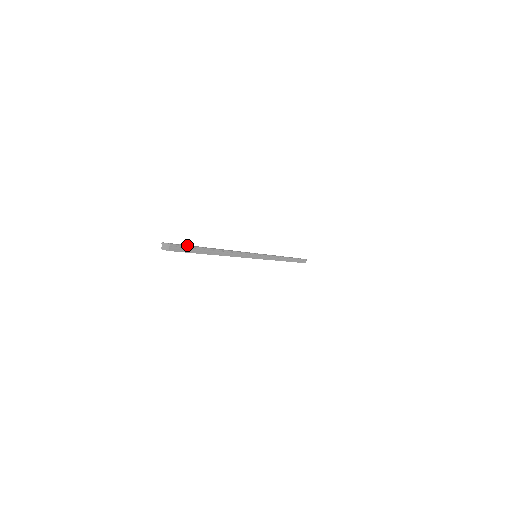
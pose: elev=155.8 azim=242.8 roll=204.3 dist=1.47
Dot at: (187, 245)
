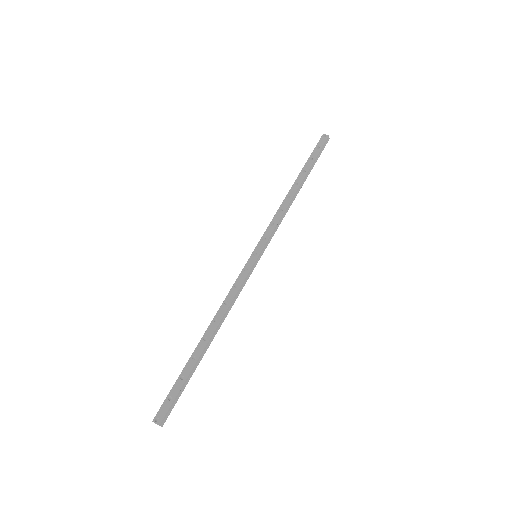
Dot at: (175, 388)
